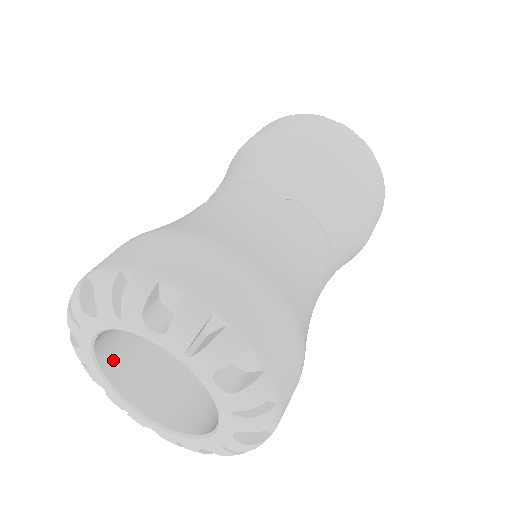
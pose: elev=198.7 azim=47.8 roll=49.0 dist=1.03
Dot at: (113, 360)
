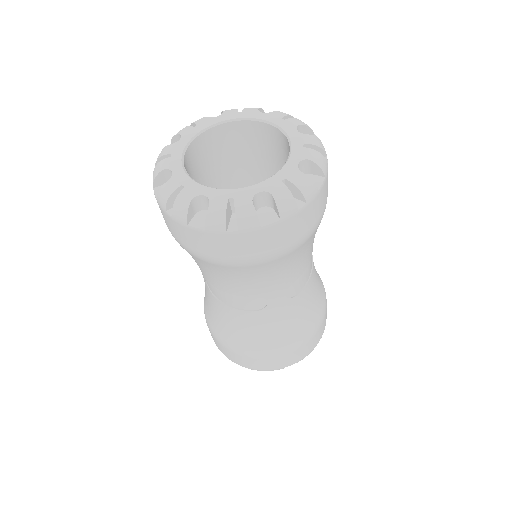
Dot at: occluded
